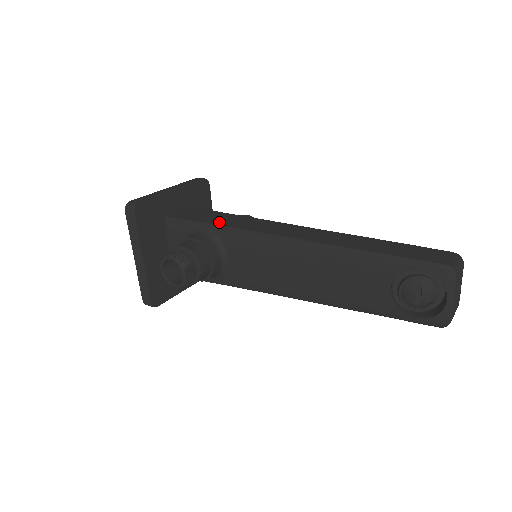
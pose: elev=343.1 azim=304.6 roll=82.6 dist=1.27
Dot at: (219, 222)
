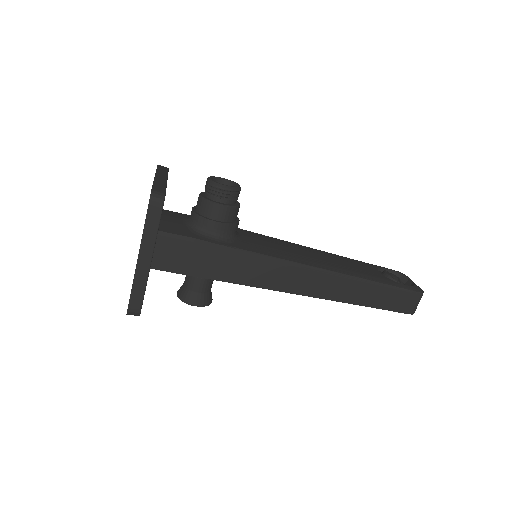
Dot at: occluded
